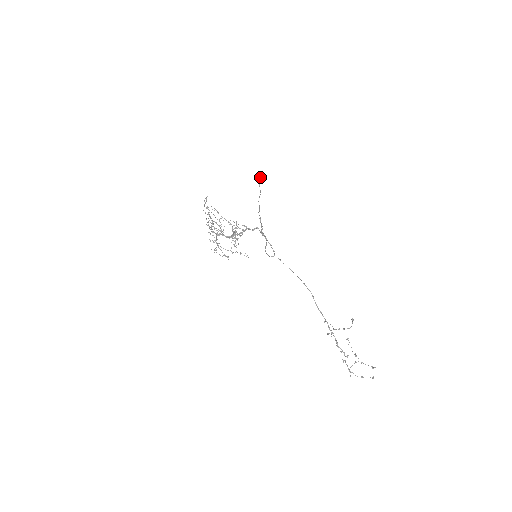
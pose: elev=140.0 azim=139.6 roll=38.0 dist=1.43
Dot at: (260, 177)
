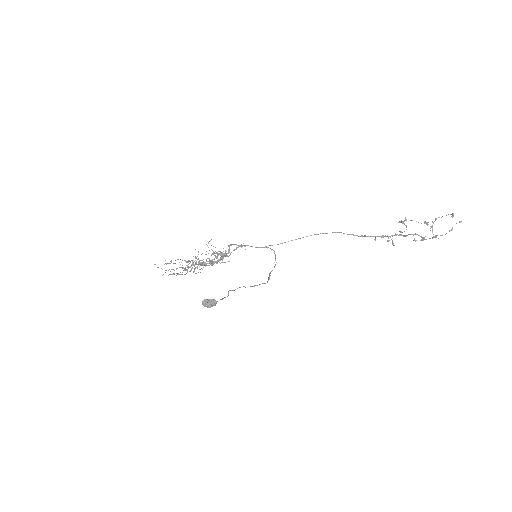
Dot at: (208, 305)
